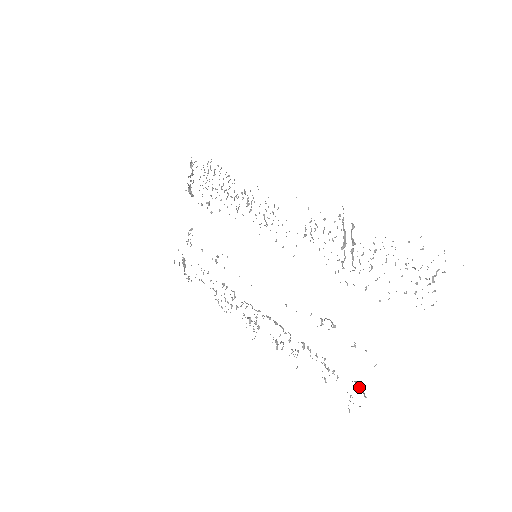
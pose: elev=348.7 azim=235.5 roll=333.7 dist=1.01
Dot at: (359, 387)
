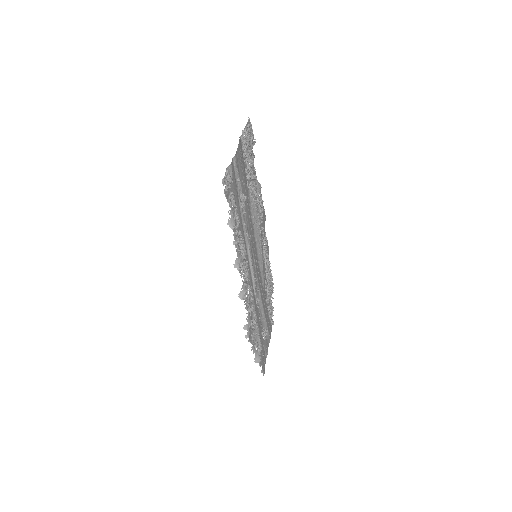
Dot at: (231, 176)
